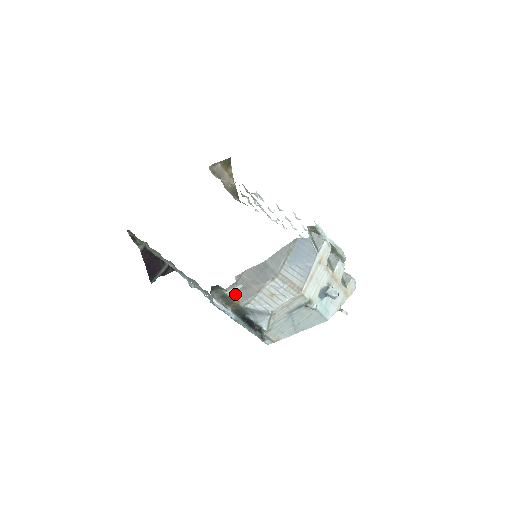
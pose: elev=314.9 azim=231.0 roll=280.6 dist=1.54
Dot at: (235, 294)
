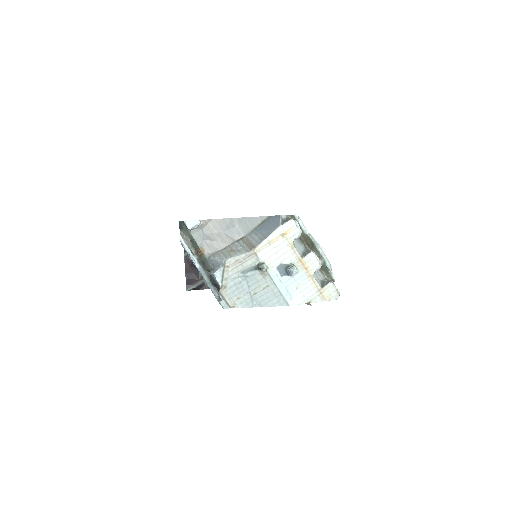
Dot at: (201, 241)
